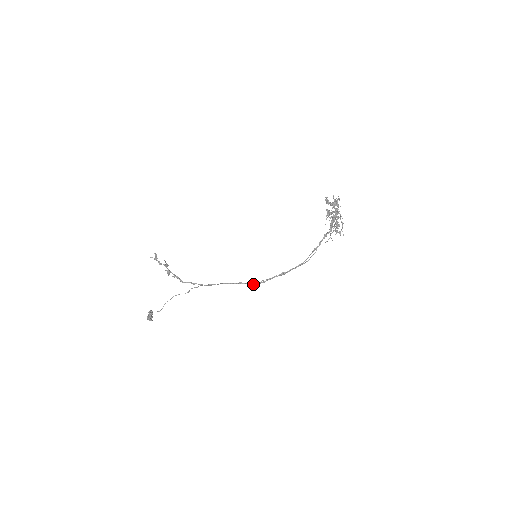
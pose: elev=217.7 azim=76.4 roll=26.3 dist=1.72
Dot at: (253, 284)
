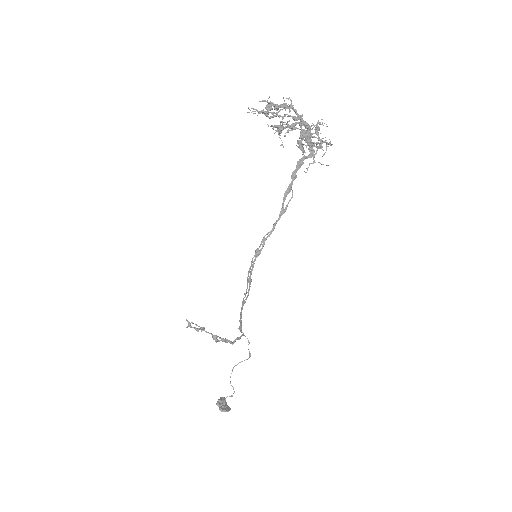
Dot at: (248, 293)
